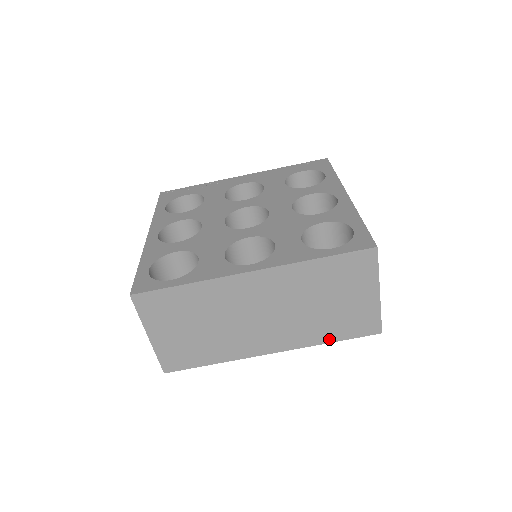
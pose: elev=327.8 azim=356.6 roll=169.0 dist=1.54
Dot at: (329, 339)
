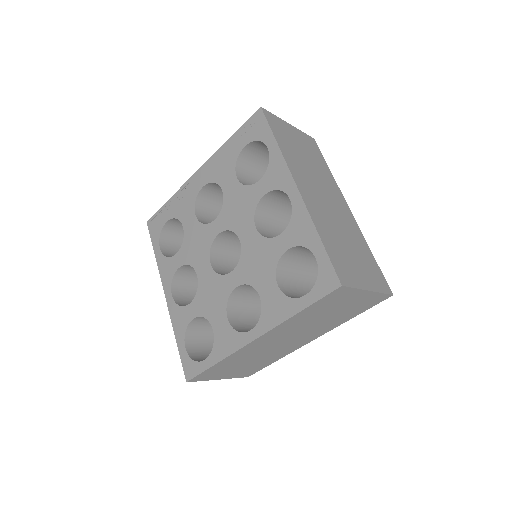
Dot at: (350, 318)
